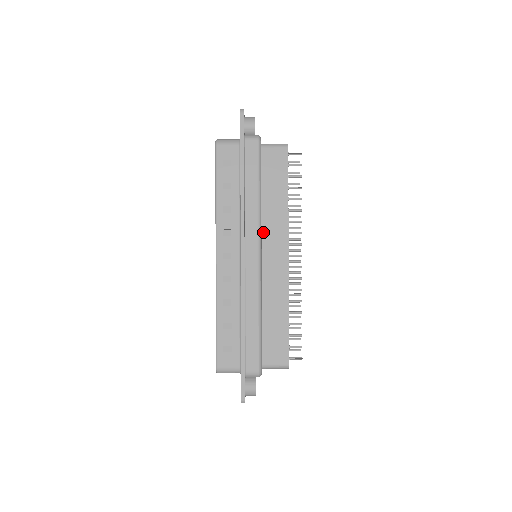
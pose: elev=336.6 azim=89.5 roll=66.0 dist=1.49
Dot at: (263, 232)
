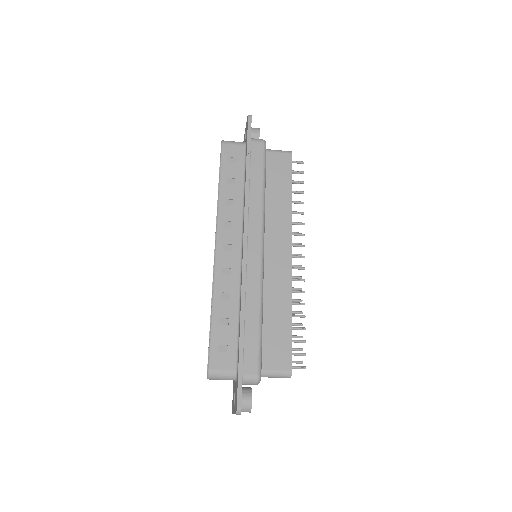
Dot at: (266, 228)
